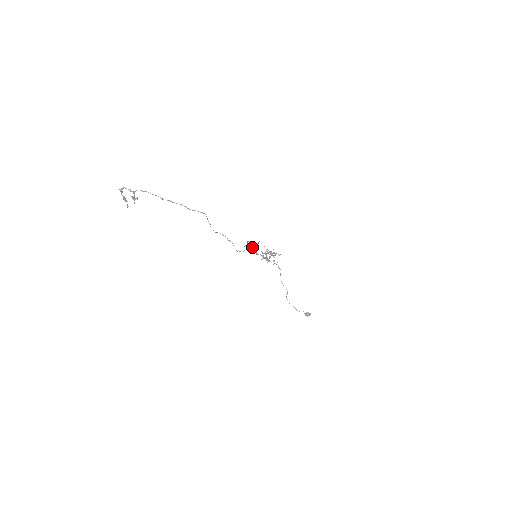
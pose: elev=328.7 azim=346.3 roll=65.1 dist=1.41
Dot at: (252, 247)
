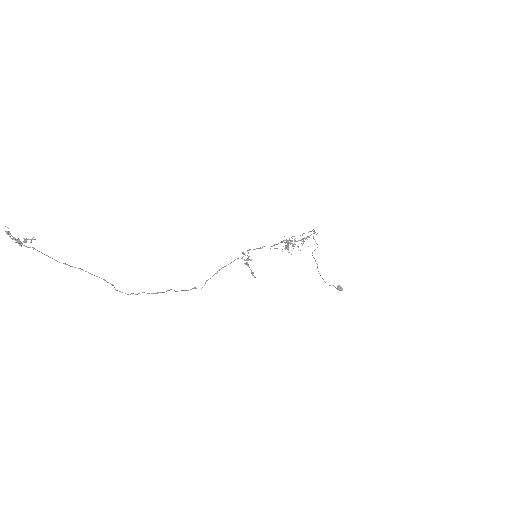
Dot at: occluded
